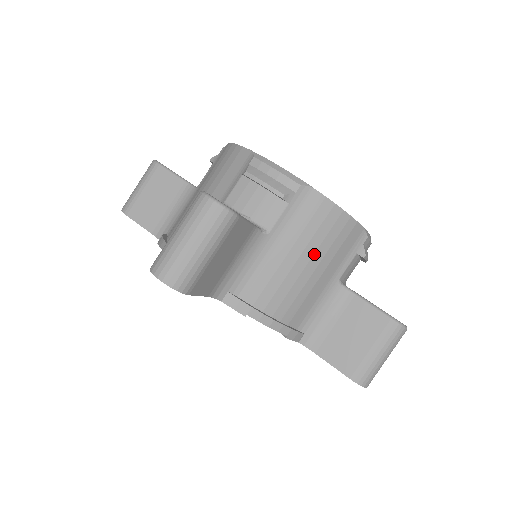
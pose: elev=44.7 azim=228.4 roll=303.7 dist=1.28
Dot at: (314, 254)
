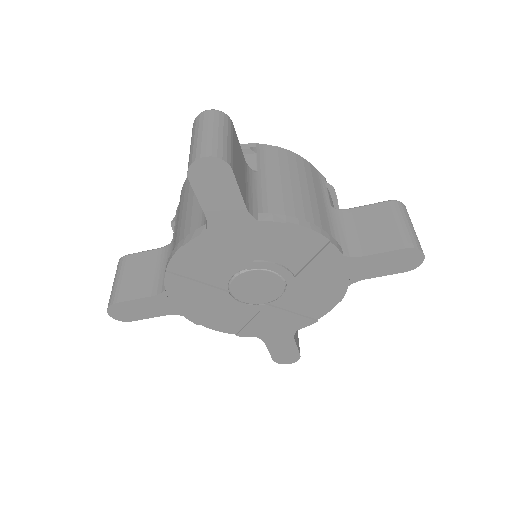
Dot at: (299, 180)
